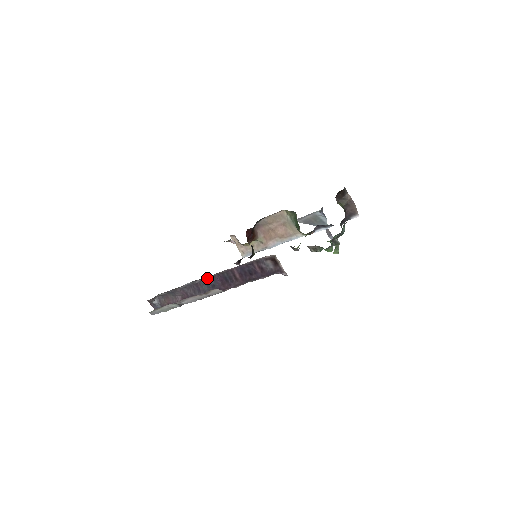
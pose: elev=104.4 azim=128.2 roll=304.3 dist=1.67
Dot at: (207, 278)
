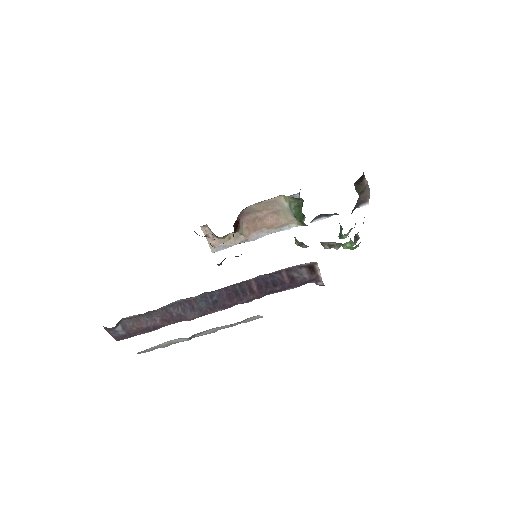
Dot at: (208, 292)
